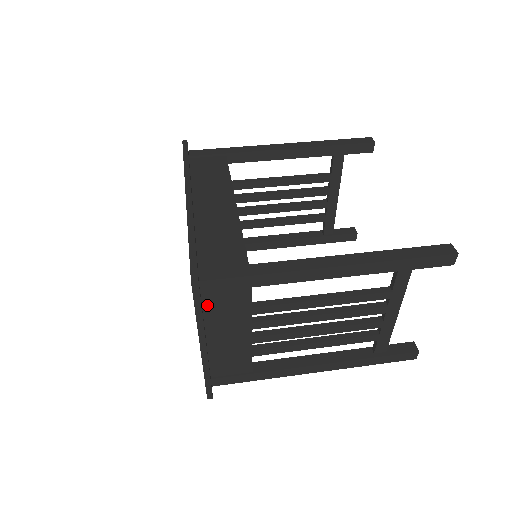
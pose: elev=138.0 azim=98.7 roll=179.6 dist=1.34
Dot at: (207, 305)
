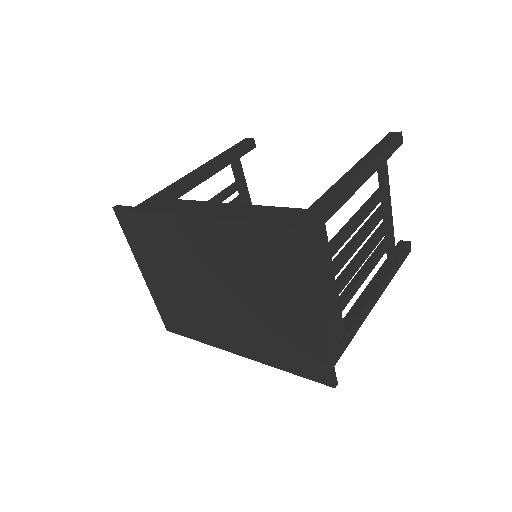
Dot at: occluded
